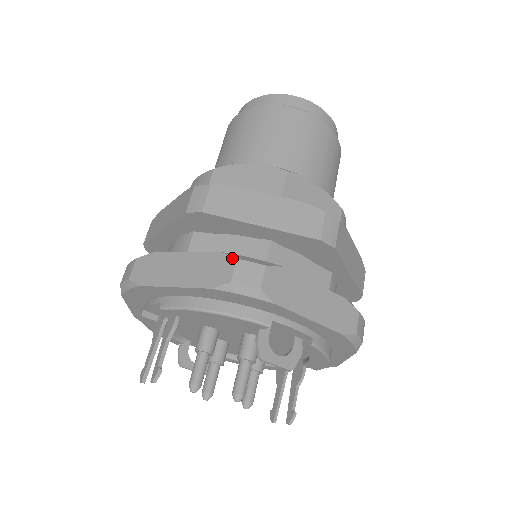
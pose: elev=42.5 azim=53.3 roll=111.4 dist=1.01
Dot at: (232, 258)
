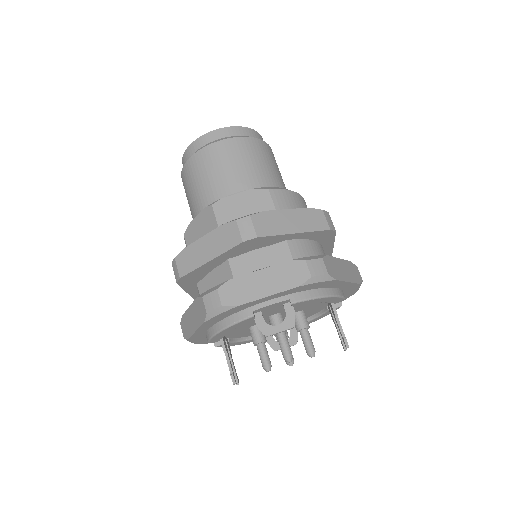
Dot at: (201, 298)
